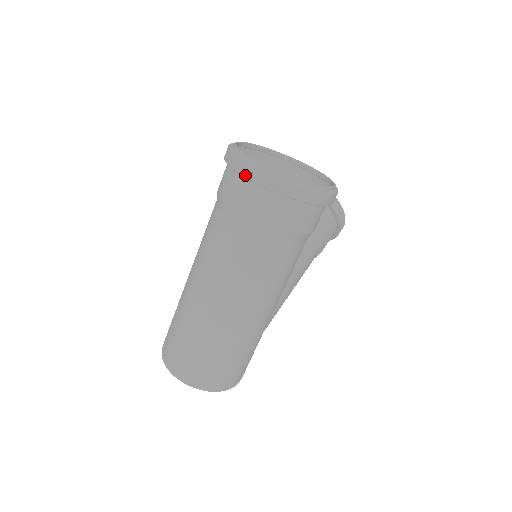
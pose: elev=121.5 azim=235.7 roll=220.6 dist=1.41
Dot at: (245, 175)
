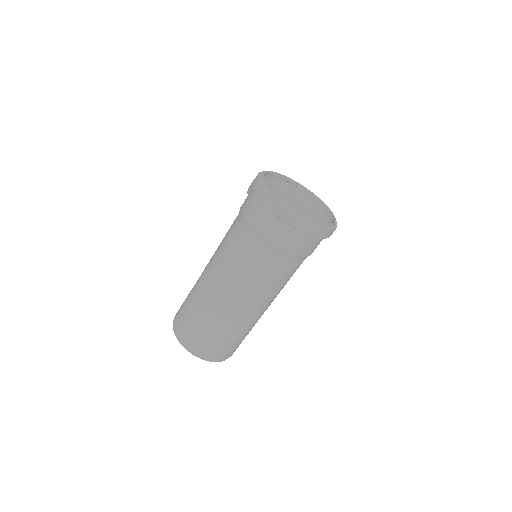
Dot at: (281, 218)
